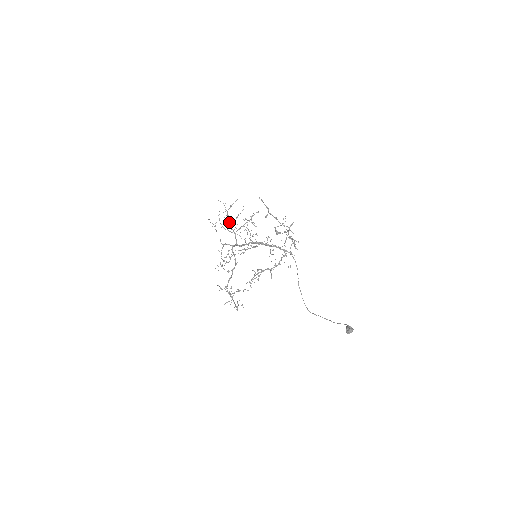
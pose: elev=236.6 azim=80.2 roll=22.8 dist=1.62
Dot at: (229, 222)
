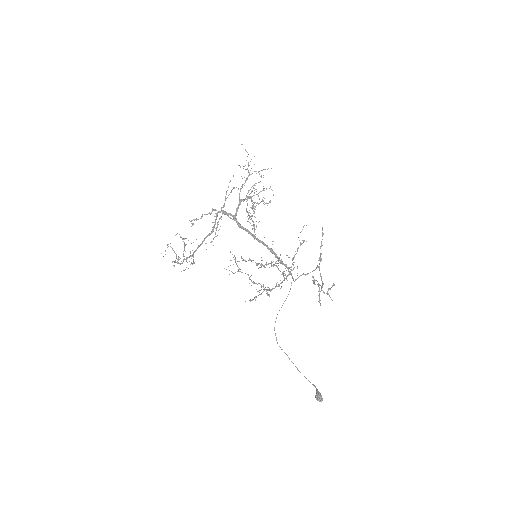
Dot at: (242, 186)
